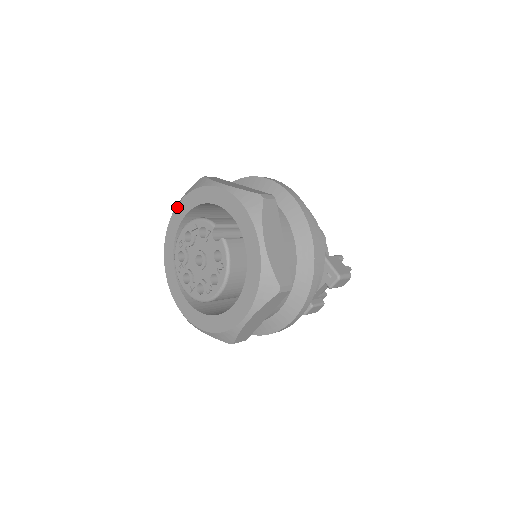
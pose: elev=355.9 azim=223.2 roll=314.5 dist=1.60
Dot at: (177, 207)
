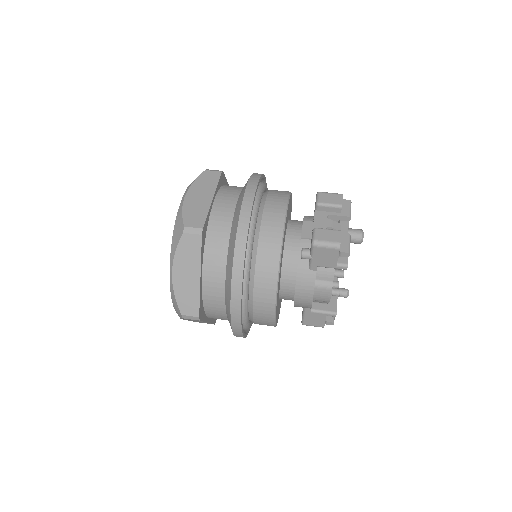
Dot at: (181, 202)
